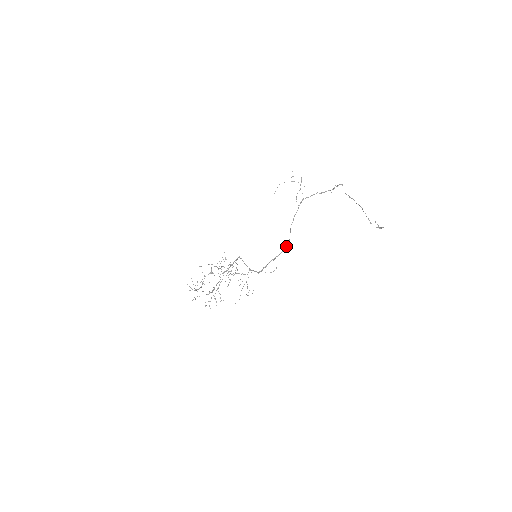
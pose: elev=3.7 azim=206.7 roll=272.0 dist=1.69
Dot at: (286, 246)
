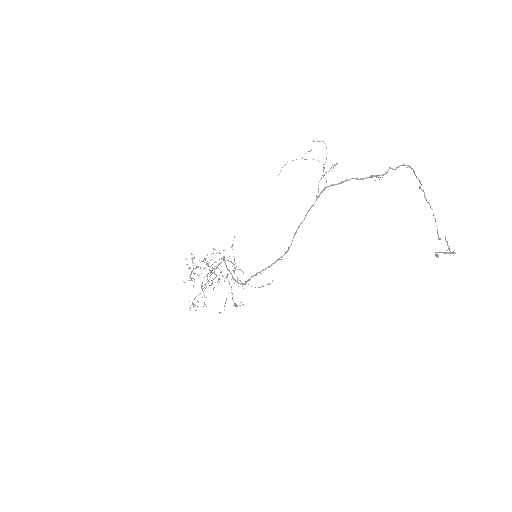
Dot at: (280, 257)
